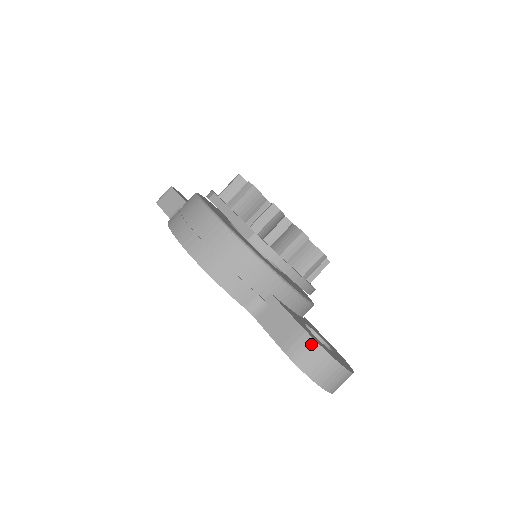
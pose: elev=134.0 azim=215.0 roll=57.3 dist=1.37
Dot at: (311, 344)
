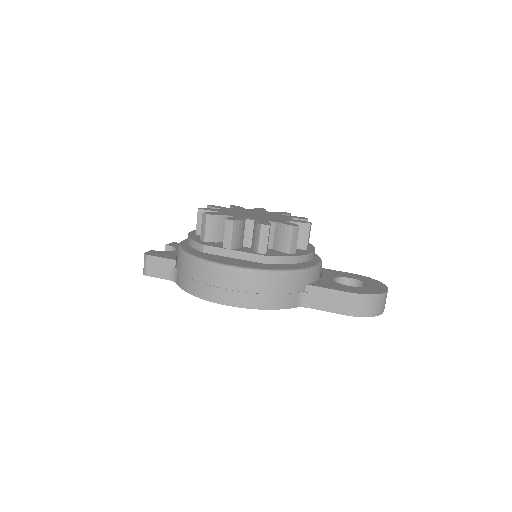
Dot at: (361, 298)
